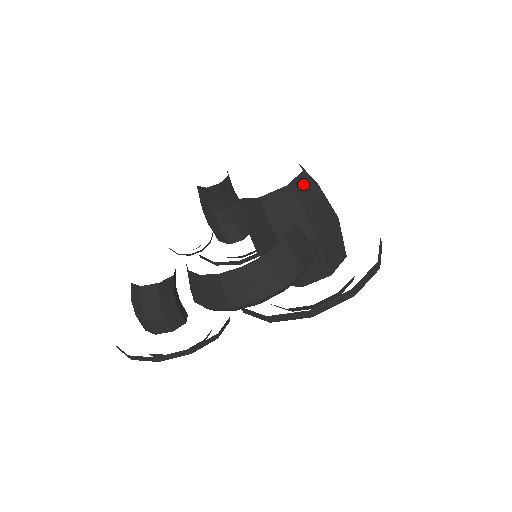
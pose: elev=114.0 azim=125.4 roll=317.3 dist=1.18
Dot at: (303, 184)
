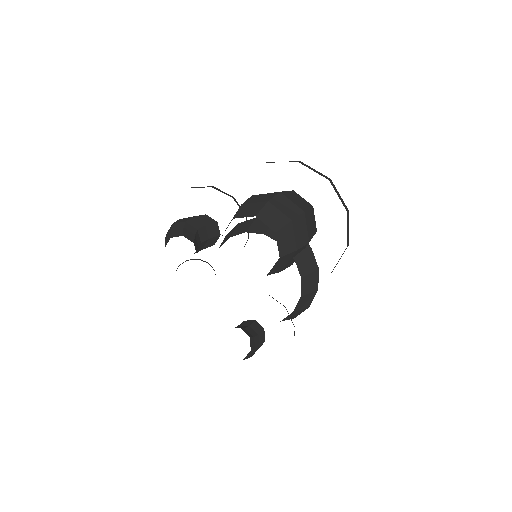
Dot at: (282, 239)
